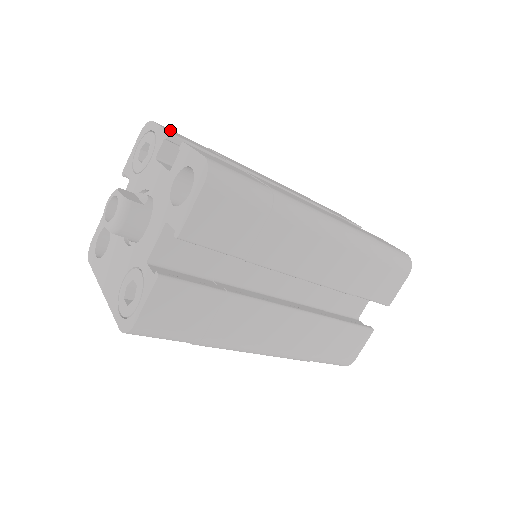
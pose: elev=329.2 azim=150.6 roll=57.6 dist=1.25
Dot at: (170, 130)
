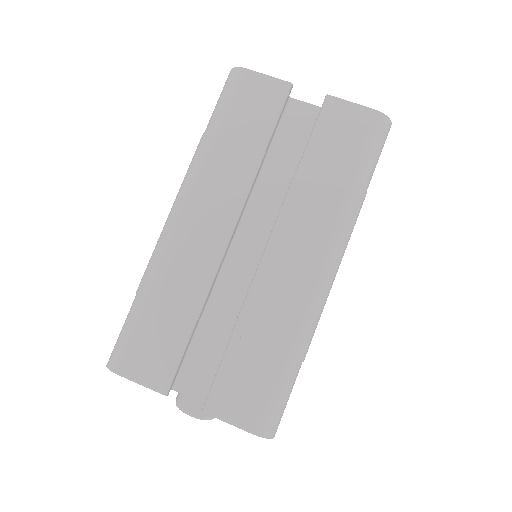
Dot at: (139, 367)
